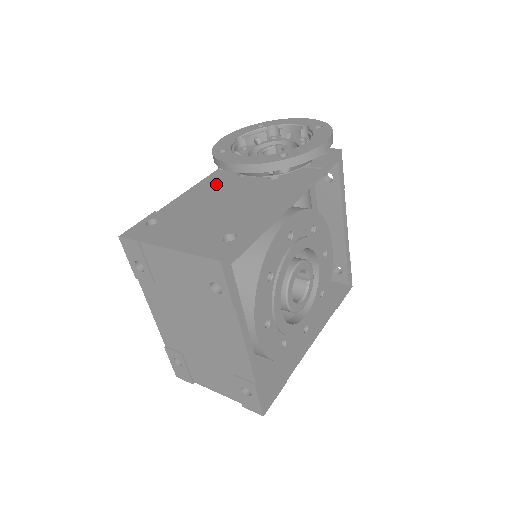
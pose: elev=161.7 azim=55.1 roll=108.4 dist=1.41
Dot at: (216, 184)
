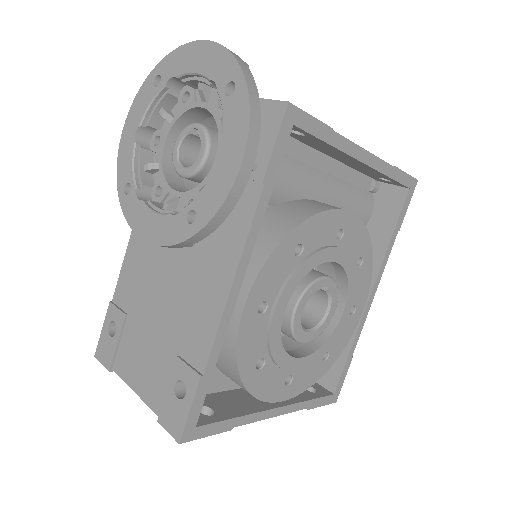
Dot at: occluded
